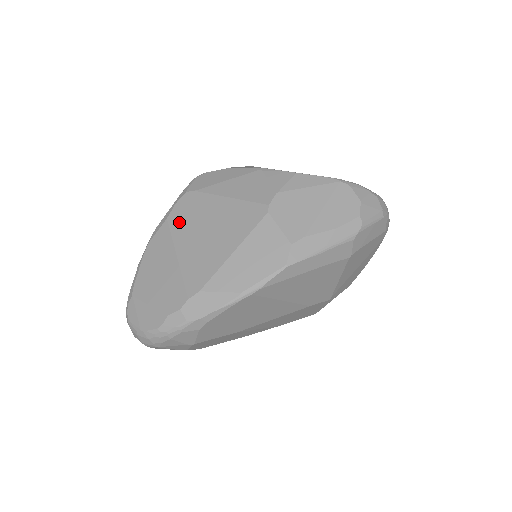
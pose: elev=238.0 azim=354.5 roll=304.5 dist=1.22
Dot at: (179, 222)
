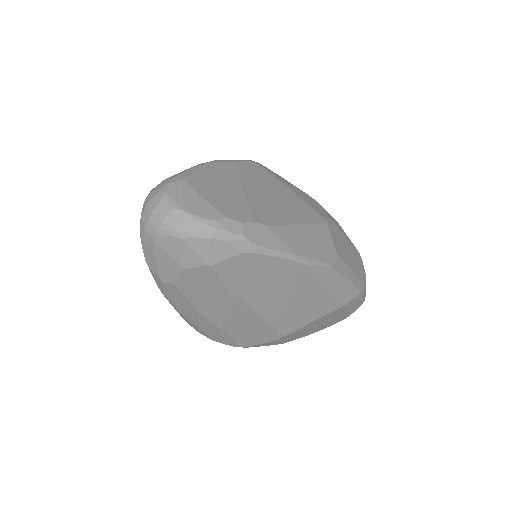
Dot at: (248, 172)
